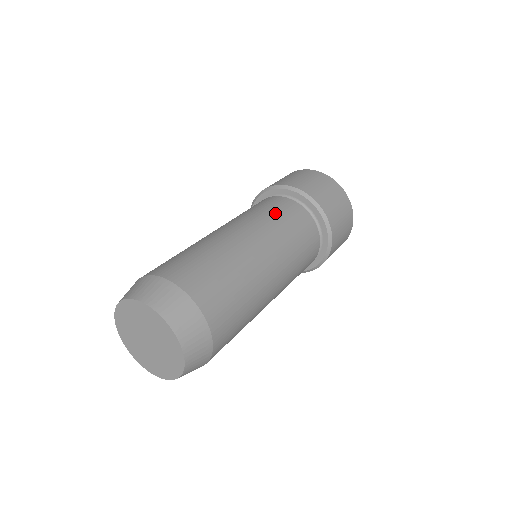
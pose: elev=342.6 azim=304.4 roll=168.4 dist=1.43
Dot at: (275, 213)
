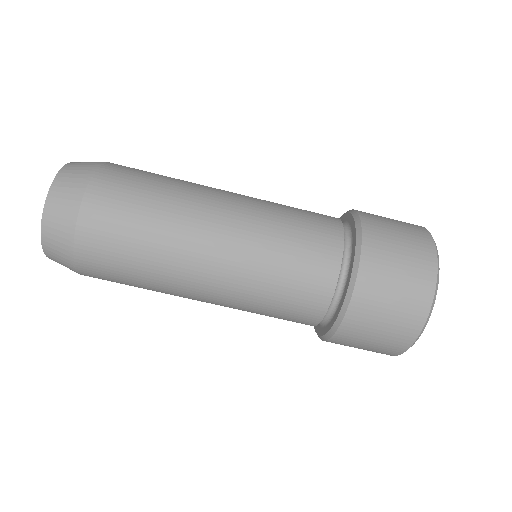
Dot at: (295, 209)
